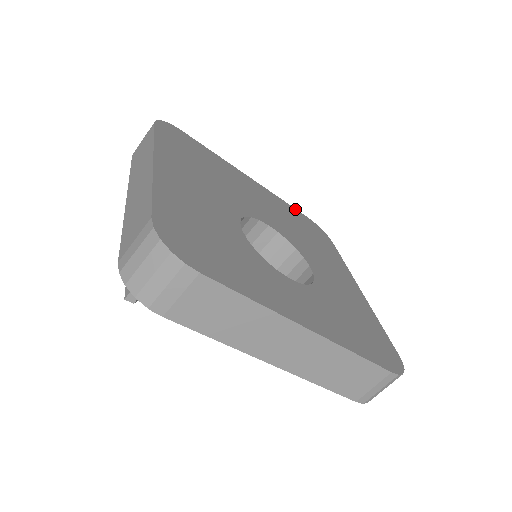
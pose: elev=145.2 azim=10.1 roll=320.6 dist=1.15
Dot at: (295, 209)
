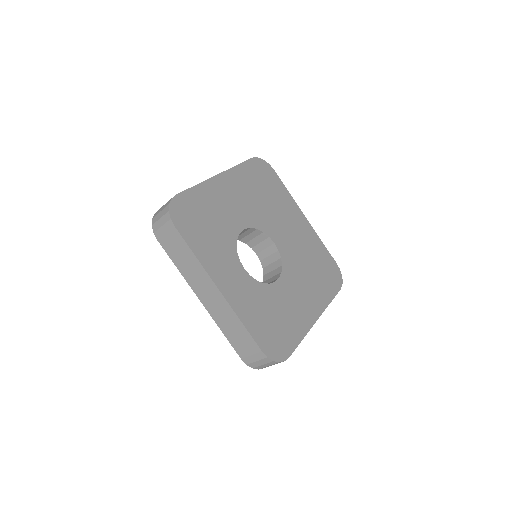
Dot at: (329, 254)
